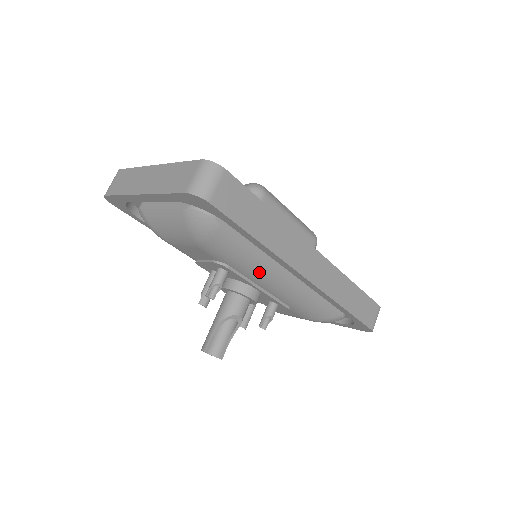
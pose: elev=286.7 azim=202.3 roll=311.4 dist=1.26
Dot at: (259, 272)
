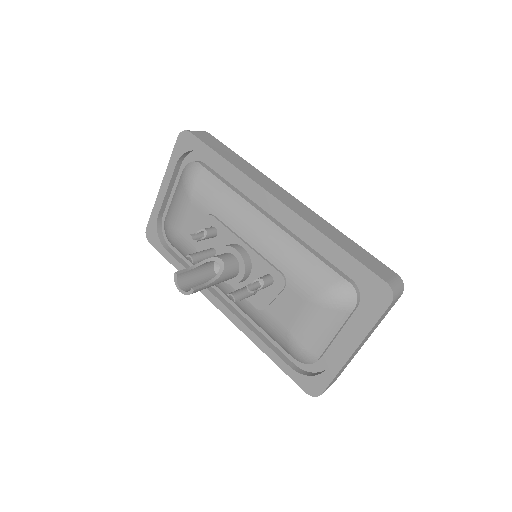
Dot at: (239, 214)
